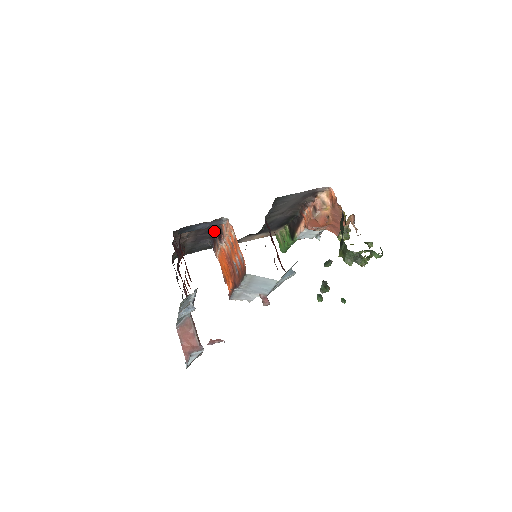
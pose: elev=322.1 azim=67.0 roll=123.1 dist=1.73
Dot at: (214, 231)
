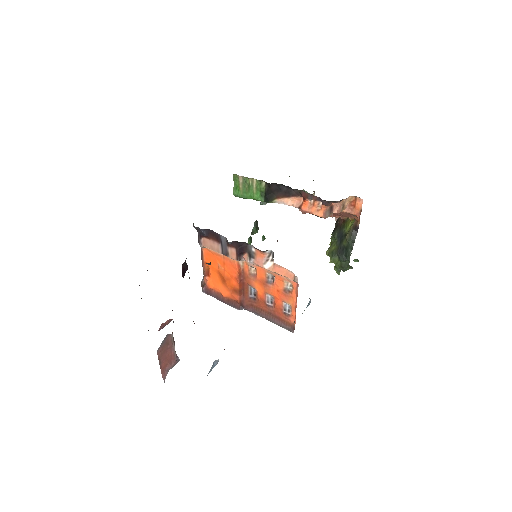
Dot at: (232, 241)
